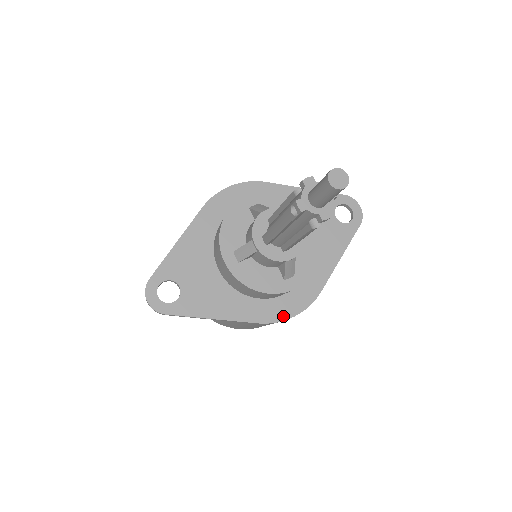
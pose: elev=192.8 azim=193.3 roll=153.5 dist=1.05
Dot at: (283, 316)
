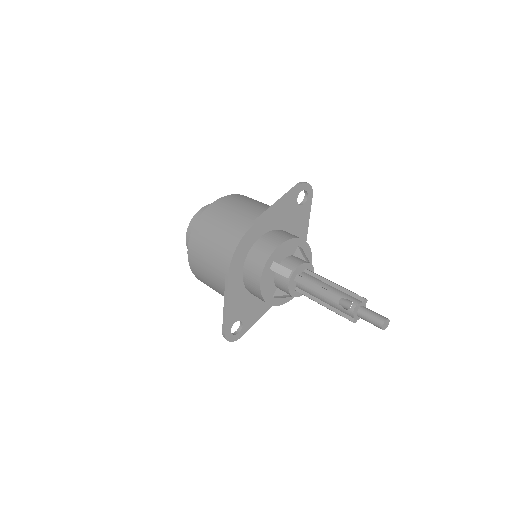
Dot at: occluded
